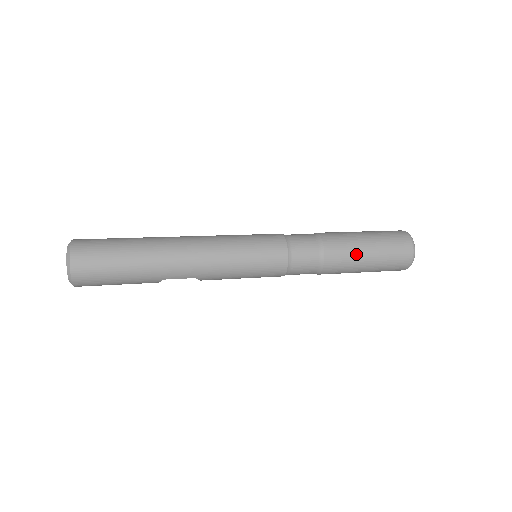
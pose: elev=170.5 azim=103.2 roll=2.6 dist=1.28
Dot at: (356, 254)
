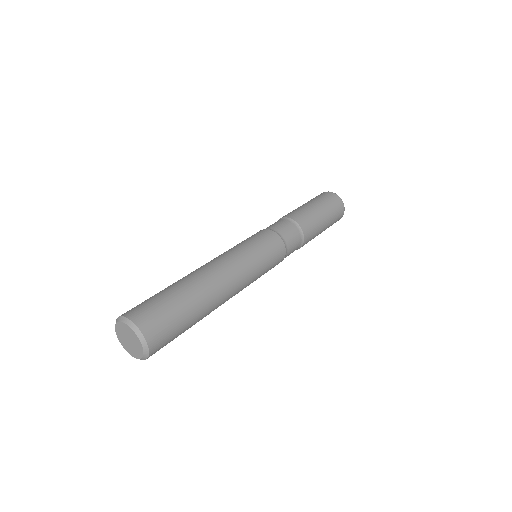
Dot at: (319, 224)
